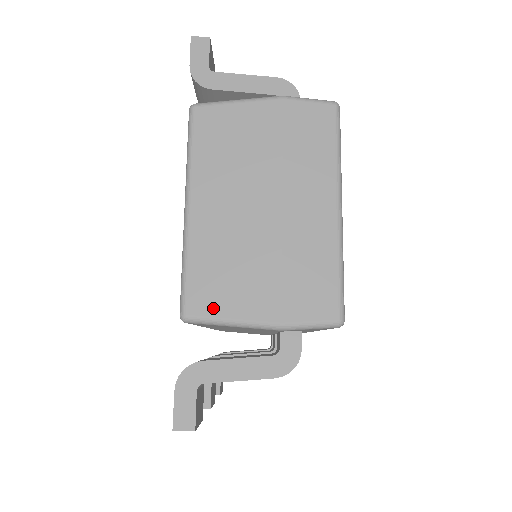
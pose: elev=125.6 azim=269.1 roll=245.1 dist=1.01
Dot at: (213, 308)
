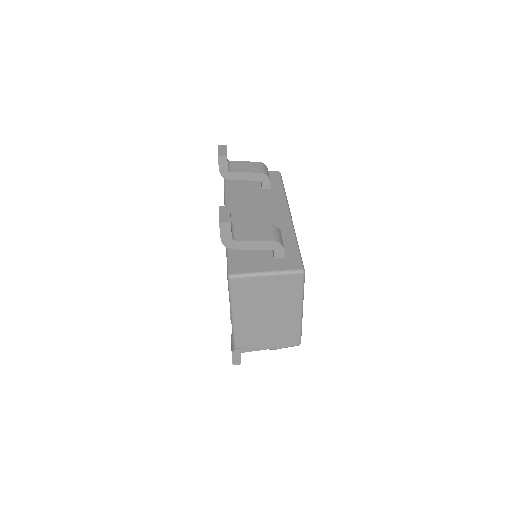
Dot at: (248, 346)
